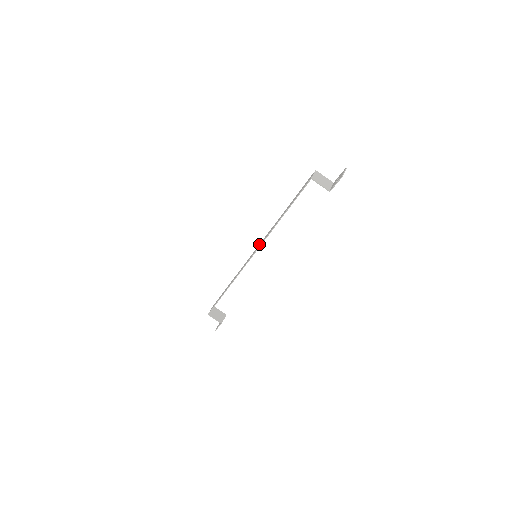
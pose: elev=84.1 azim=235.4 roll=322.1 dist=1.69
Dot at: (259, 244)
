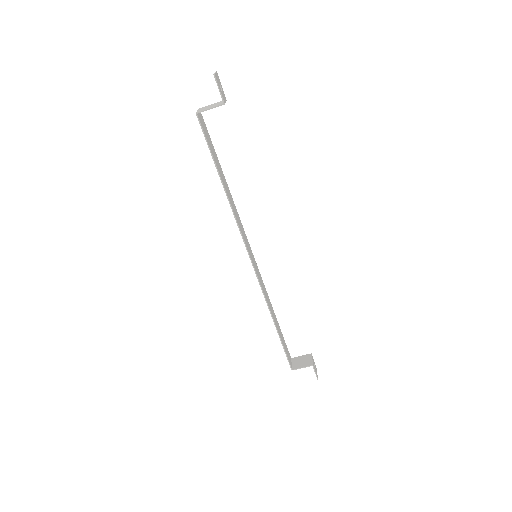
Dot at: occluded
